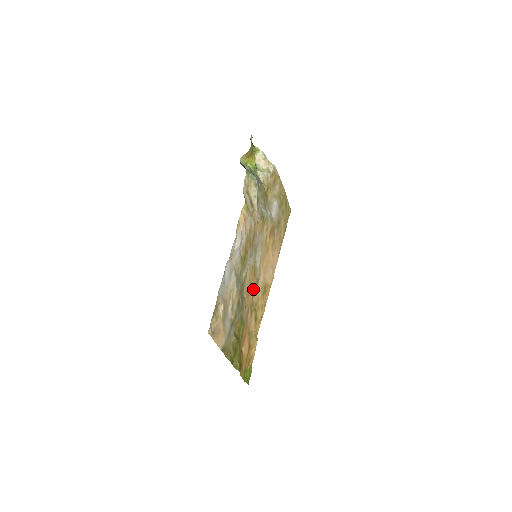
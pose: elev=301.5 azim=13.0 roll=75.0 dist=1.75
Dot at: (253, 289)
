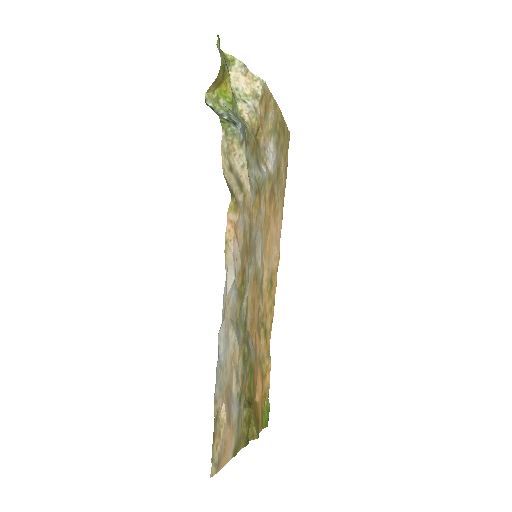
Dot at: (257, 303)
